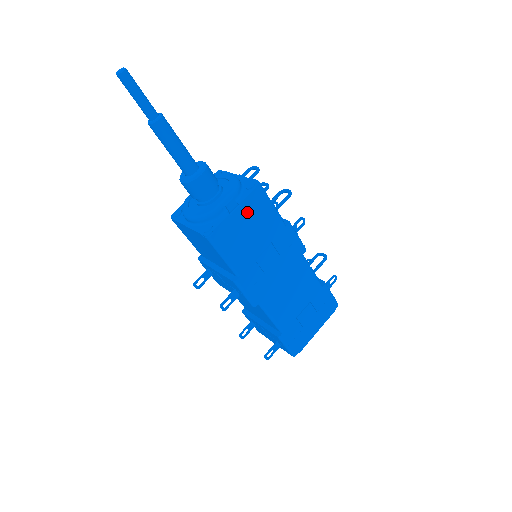
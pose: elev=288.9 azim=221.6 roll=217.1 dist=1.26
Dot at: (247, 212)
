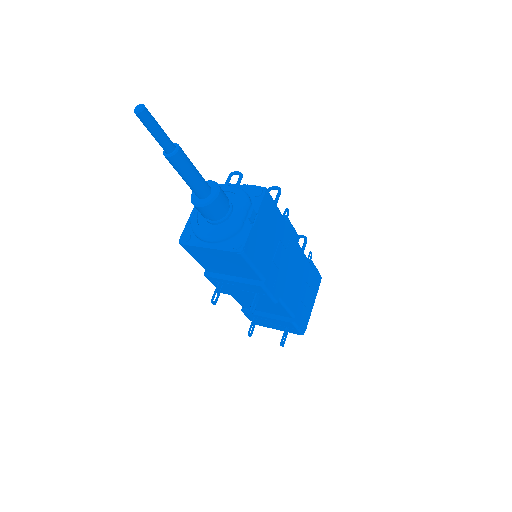
Dot at: (263, 218)
